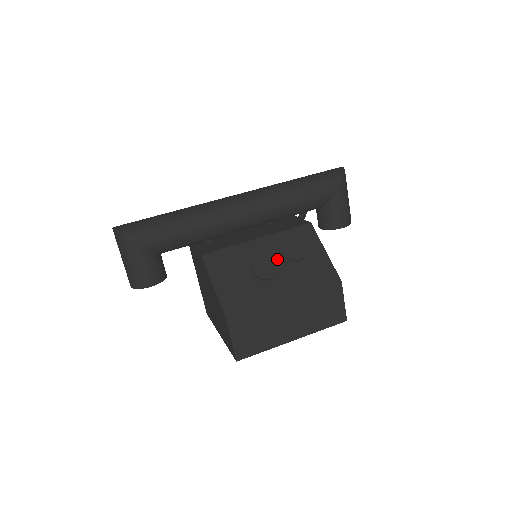
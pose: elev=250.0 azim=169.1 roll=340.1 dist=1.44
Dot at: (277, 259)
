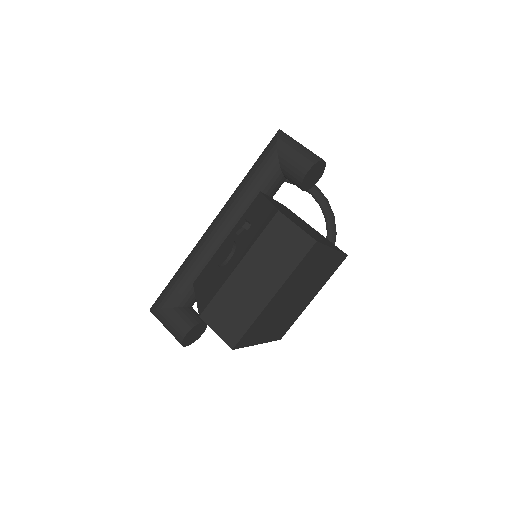
Dot at: (232, 240)
